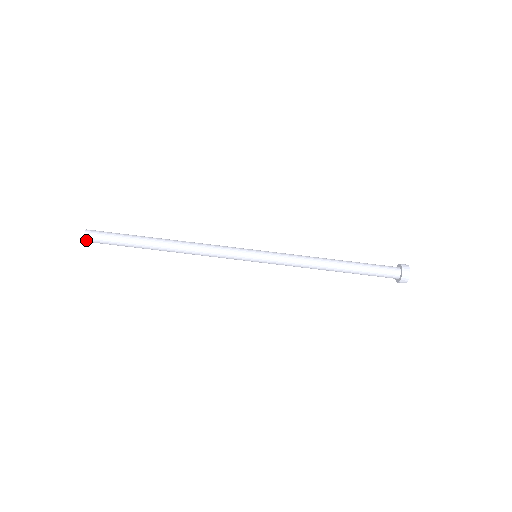
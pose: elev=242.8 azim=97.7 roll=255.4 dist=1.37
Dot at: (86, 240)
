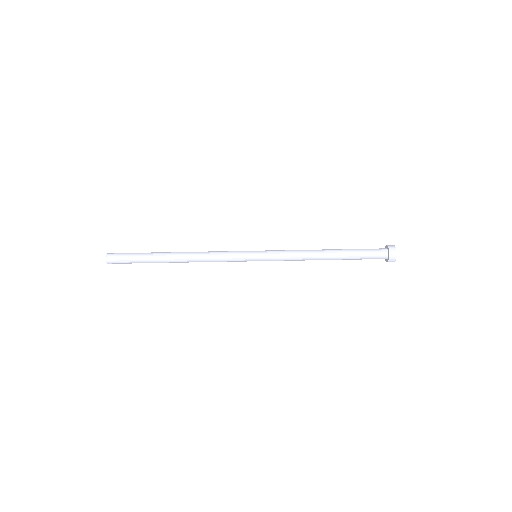
Dot at: (109, 263)
